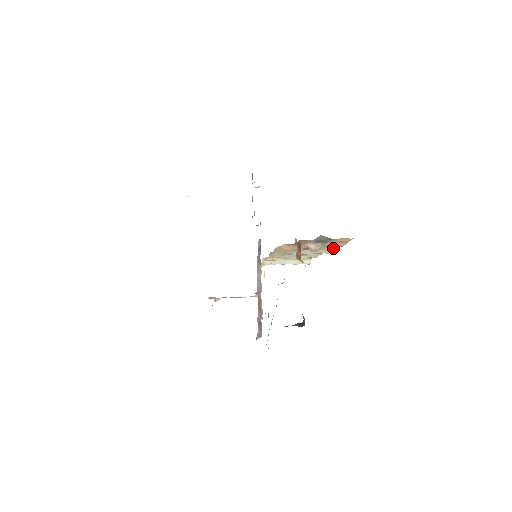
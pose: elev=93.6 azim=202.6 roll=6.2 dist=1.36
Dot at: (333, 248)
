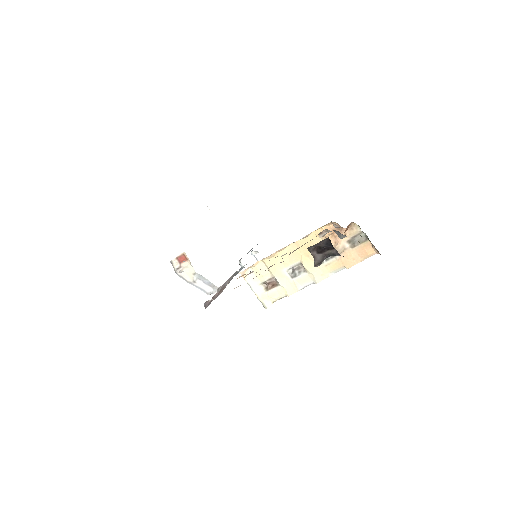
Dot at: occluded
